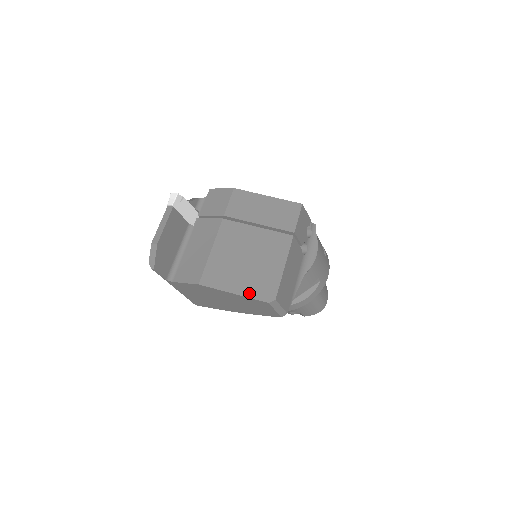
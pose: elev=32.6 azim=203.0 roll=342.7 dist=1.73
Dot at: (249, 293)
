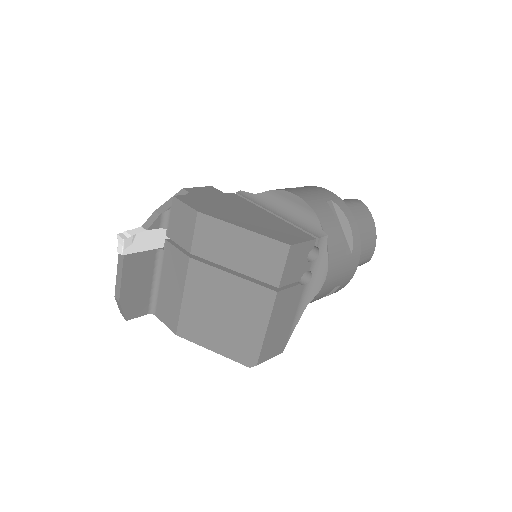
Dot at: (228, 354)
